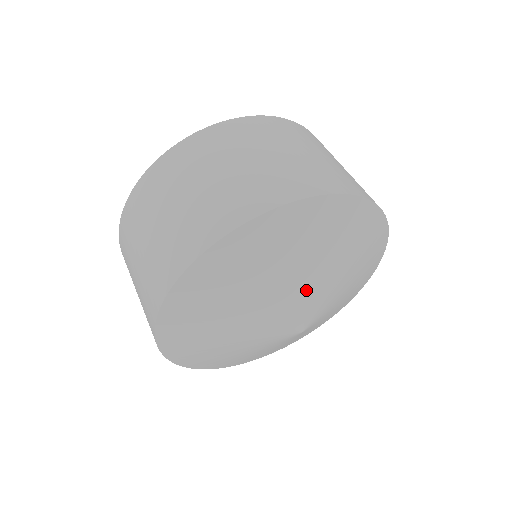
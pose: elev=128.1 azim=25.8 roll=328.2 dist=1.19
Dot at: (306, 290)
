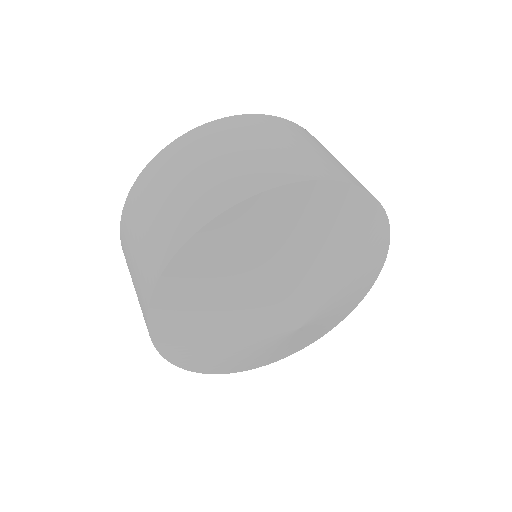
Dot at: (330, 287)
